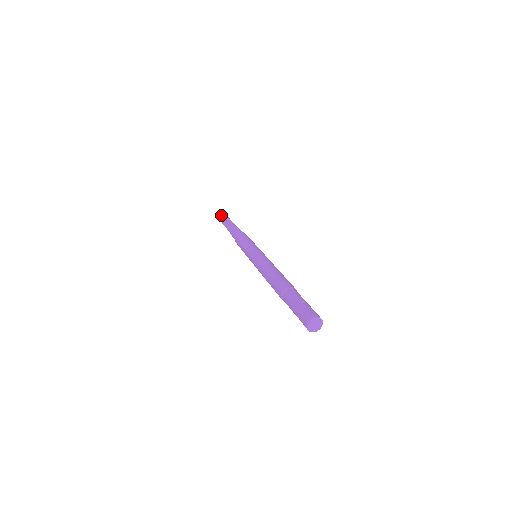
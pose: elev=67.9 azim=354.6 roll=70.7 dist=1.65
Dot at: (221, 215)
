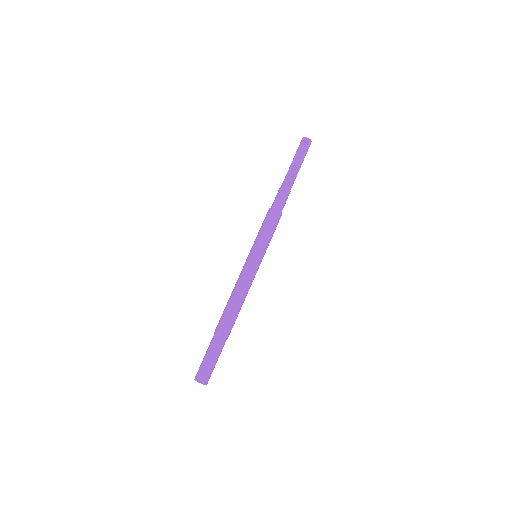
Dot at: (297, 149)
